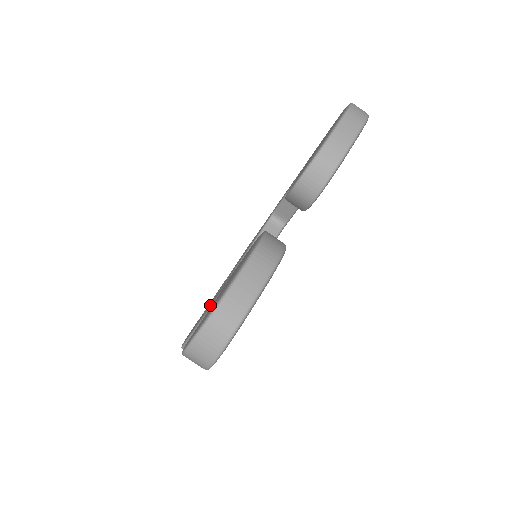
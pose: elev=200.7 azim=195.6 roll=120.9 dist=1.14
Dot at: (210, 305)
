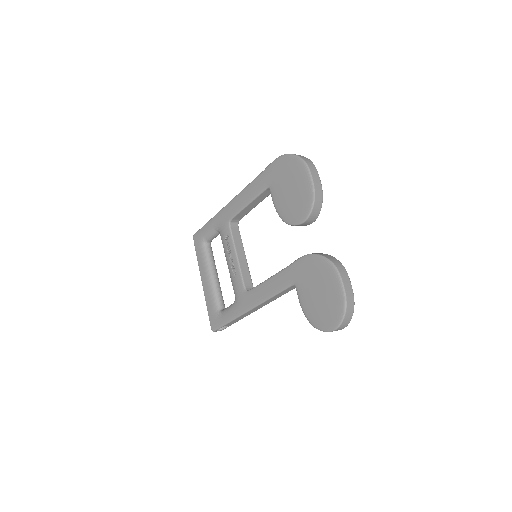
Dot at: (263, 300)
